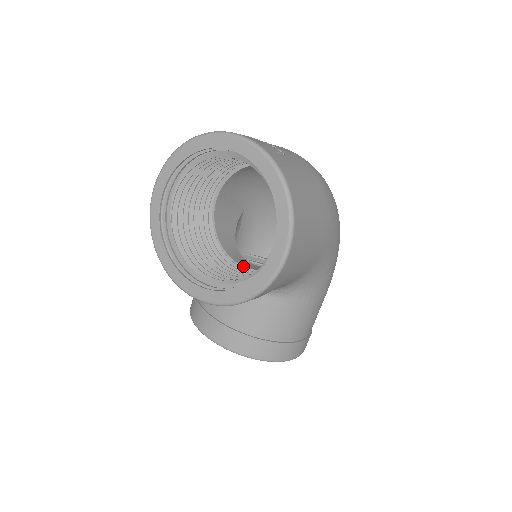
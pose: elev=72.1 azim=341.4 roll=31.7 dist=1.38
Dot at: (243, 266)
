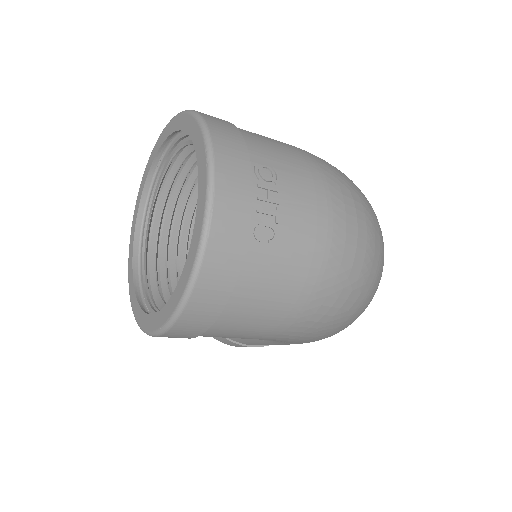
Dot at: occluded
